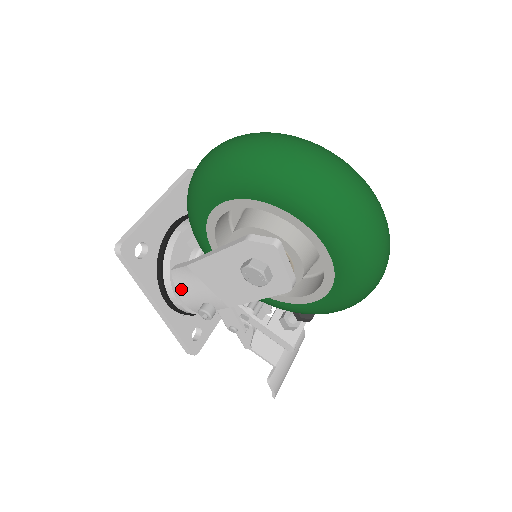
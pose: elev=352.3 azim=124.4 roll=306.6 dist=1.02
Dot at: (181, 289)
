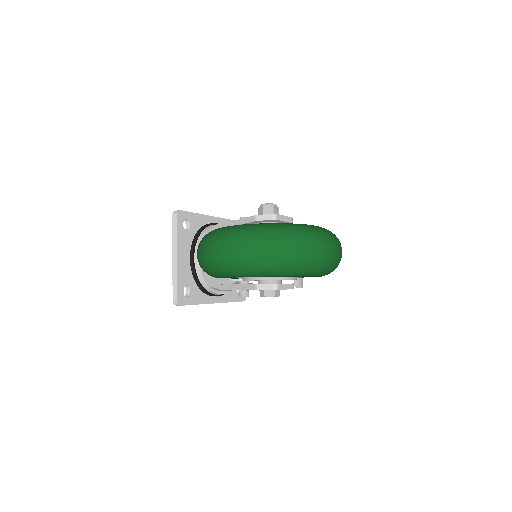
Dot at: occluded
